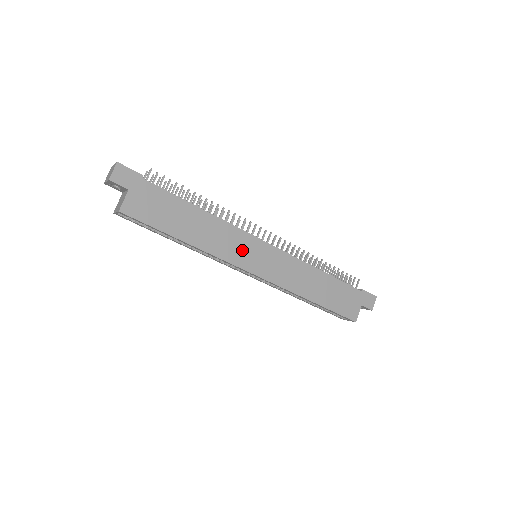
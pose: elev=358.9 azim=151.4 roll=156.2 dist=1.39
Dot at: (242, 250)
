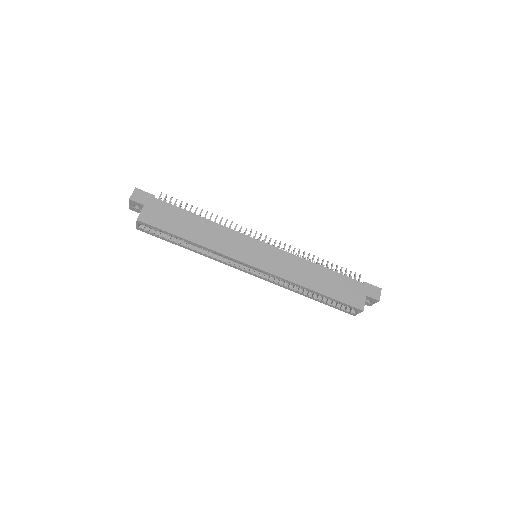
Dot at: (240, 247)
